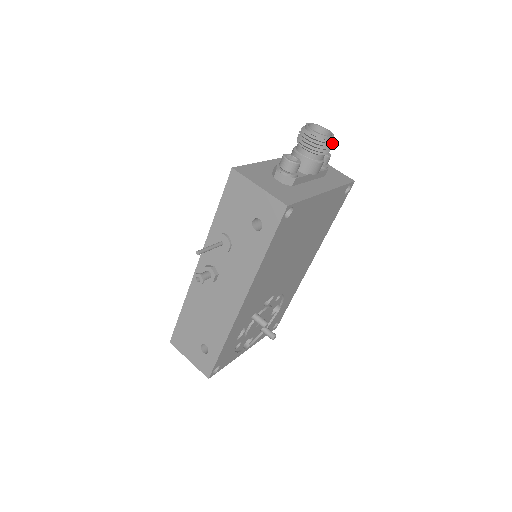
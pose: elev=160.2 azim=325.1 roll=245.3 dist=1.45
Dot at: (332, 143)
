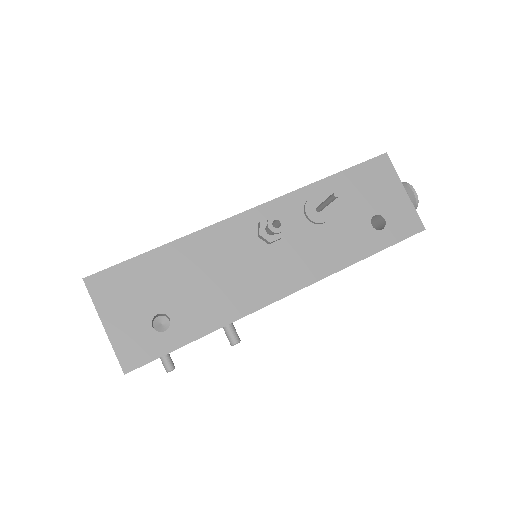
Dot at: occluded
